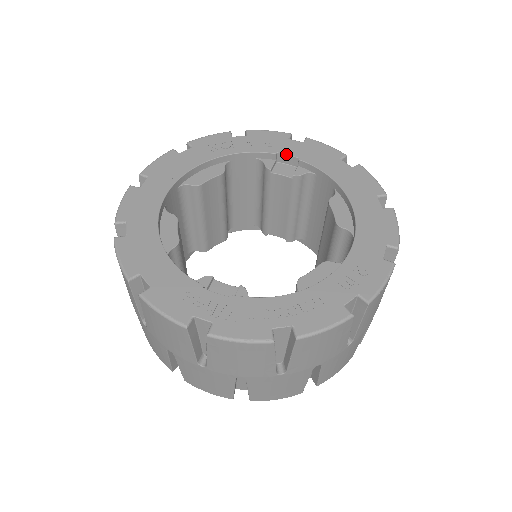
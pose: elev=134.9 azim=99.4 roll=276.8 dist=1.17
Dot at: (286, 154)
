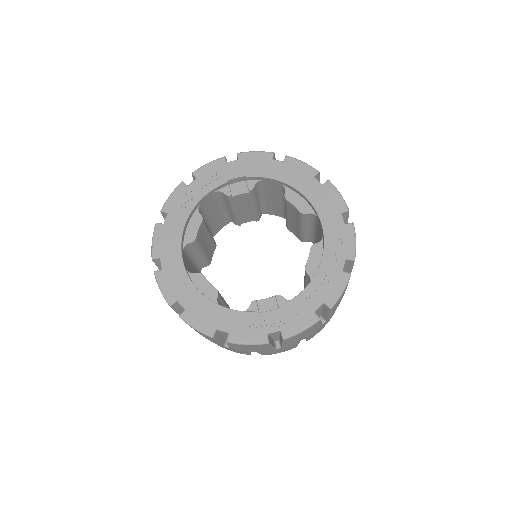
Dot at: (234, 178)
